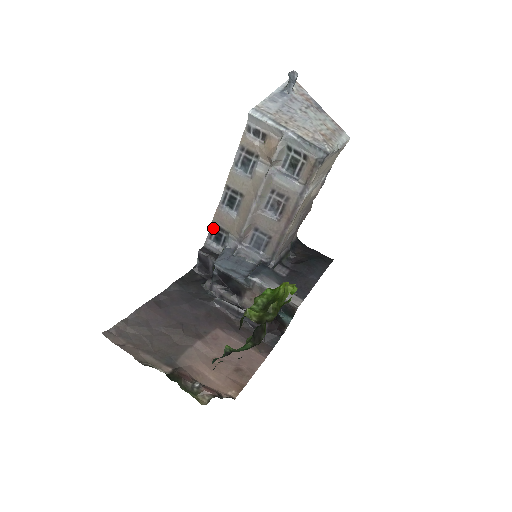
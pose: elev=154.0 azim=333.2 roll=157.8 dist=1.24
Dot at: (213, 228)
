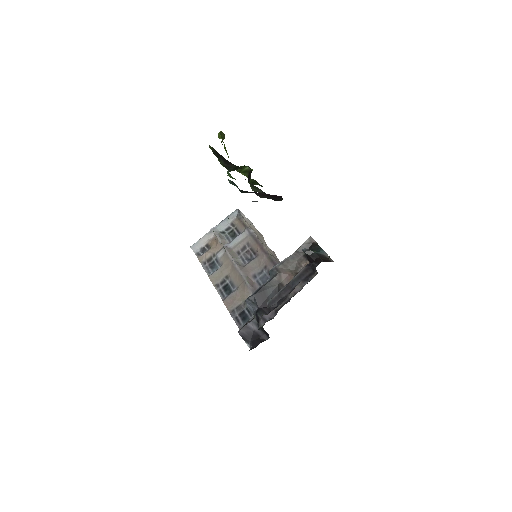
Dot at: (235, 317)
